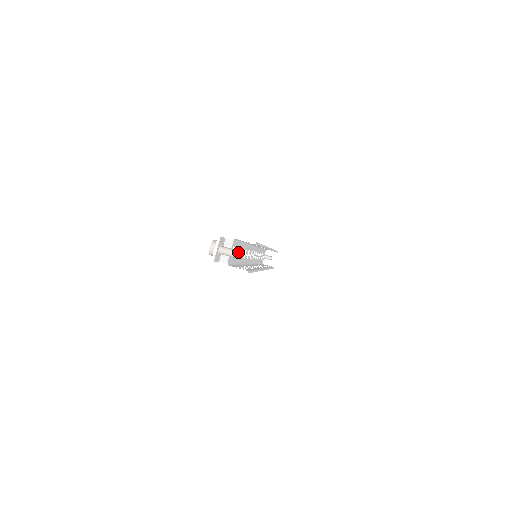
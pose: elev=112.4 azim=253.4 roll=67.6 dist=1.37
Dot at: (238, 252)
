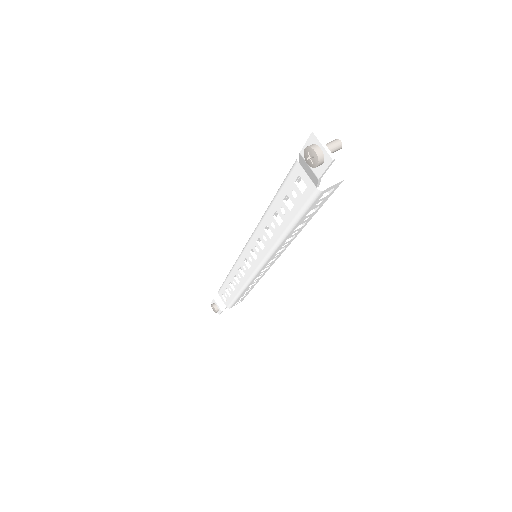
Dot at: (287, 204)
